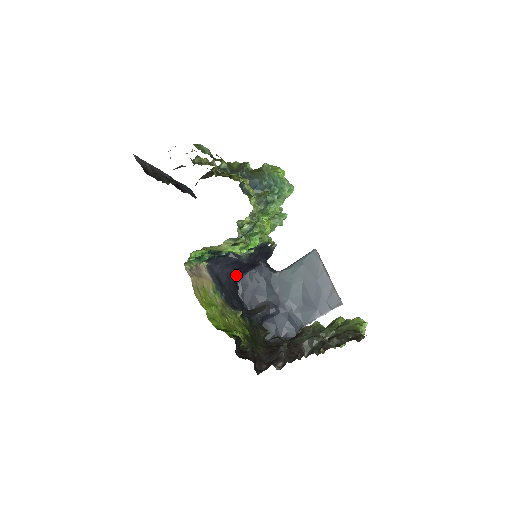
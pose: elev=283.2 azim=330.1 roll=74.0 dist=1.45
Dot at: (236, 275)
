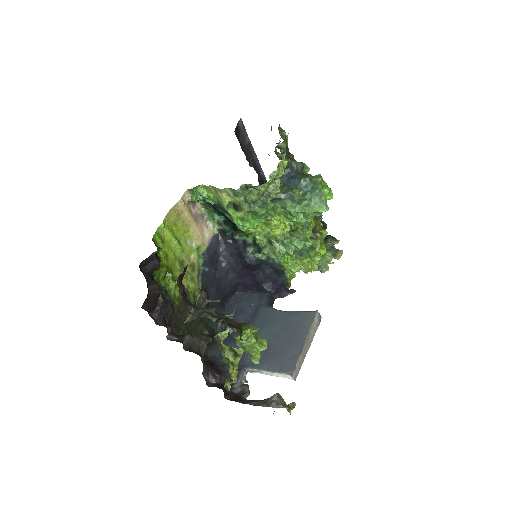
Dot at: (238, 279)
